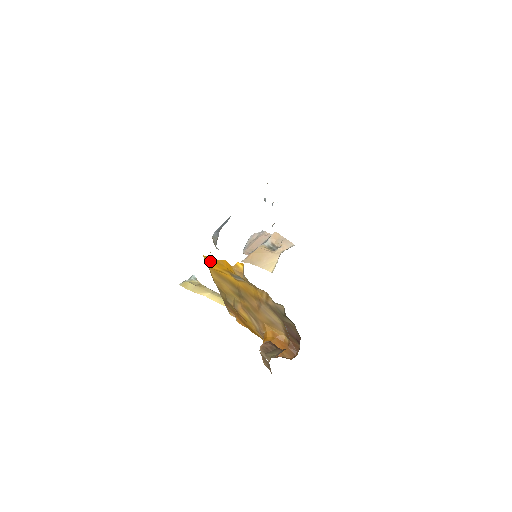
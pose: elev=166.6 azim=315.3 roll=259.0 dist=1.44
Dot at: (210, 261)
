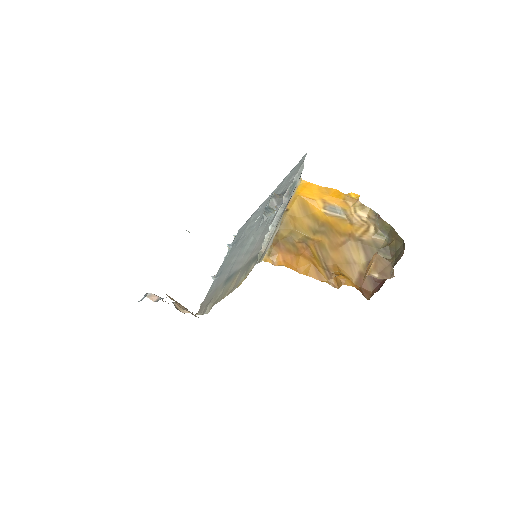
Dot at: (309, 187)
